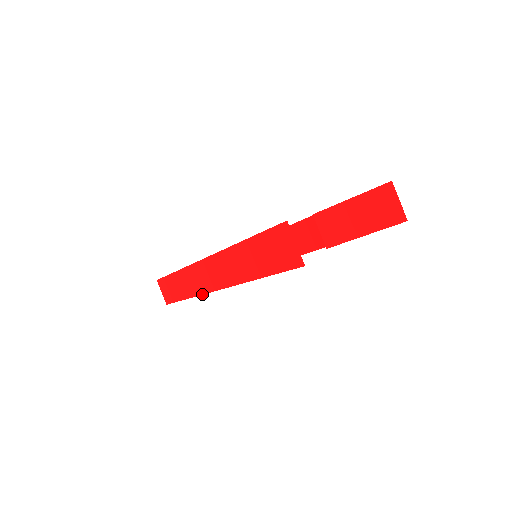
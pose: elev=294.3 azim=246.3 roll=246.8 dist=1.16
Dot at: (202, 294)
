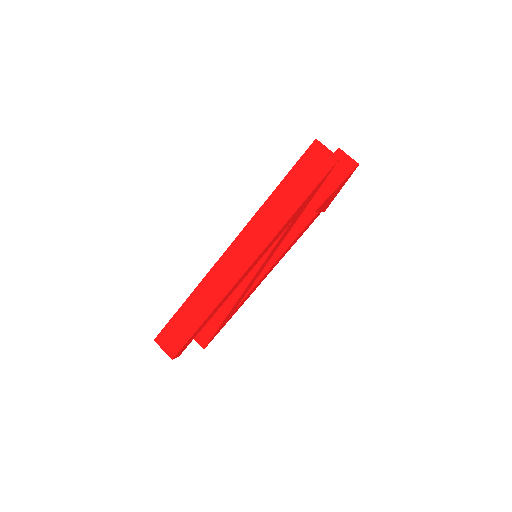
Dot at: (231, 287)
